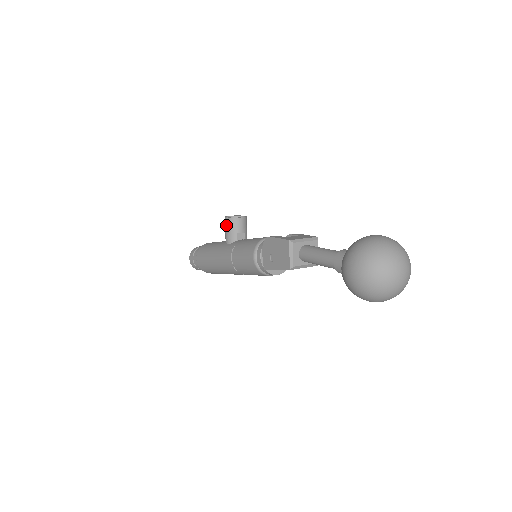
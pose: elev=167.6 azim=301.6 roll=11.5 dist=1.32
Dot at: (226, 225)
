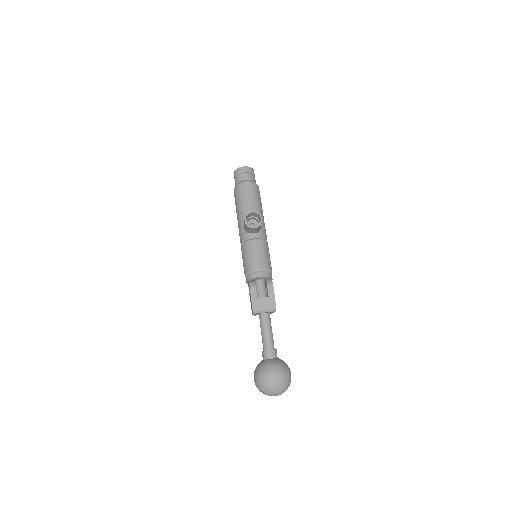
Dot at: (244, 223)
